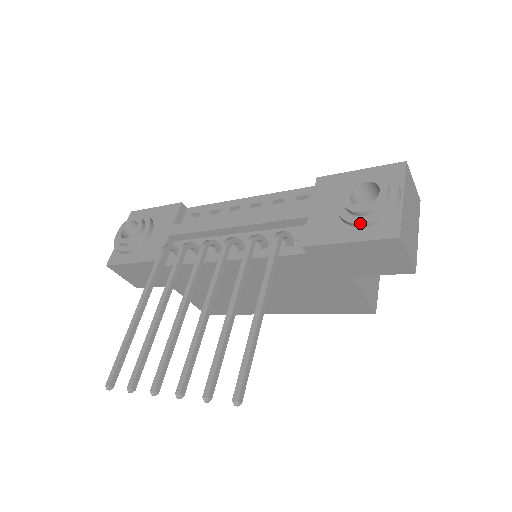
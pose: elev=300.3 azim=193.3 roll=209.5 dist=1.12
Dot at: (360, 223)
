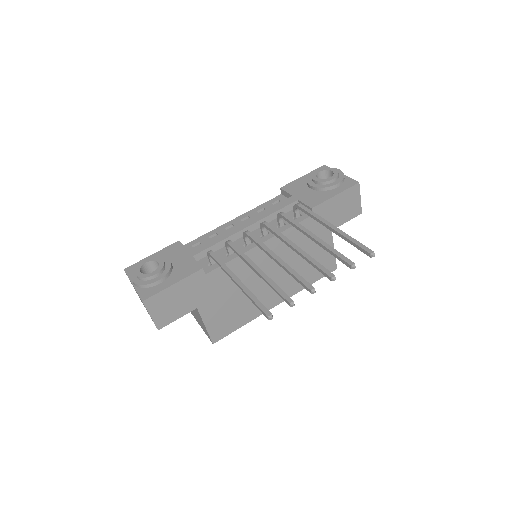
Dot at: (336, 184)
